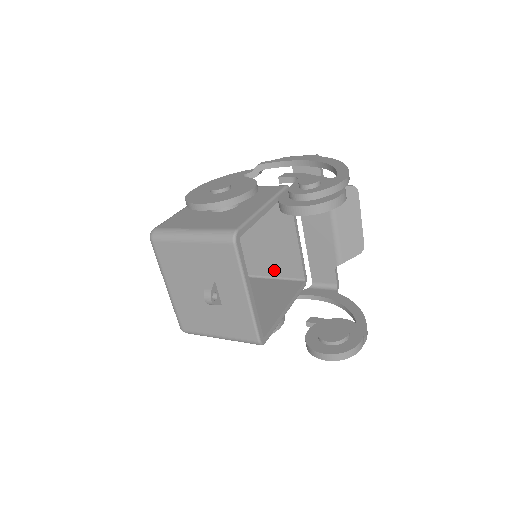
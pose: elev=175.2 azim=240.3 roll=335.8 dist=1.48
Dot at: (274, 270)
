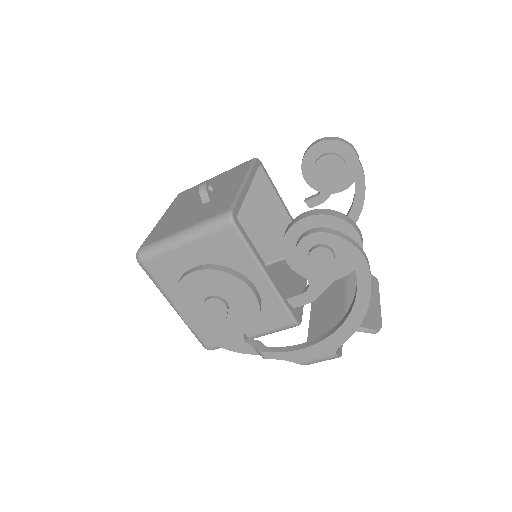
Dot at: occluded
